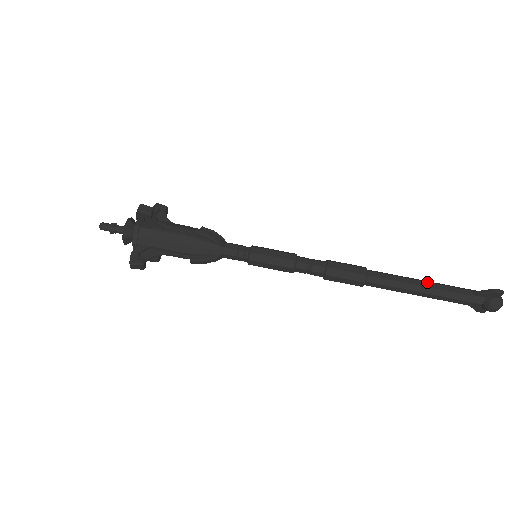
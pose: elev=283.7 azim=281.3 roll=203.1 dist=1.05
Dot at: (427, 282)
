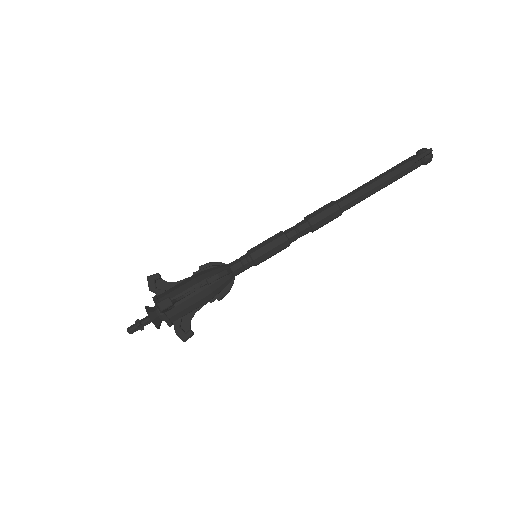
Dot at: (379, 179)
